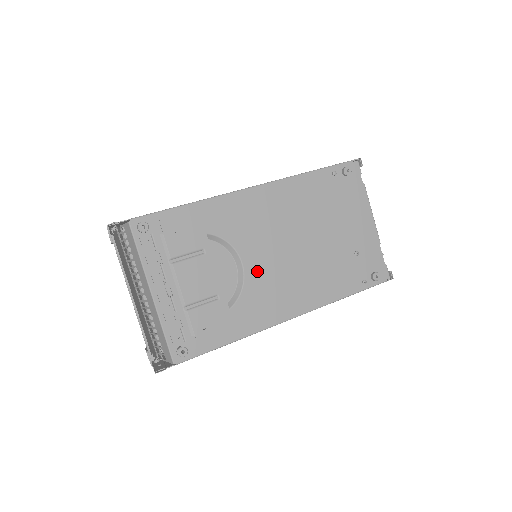
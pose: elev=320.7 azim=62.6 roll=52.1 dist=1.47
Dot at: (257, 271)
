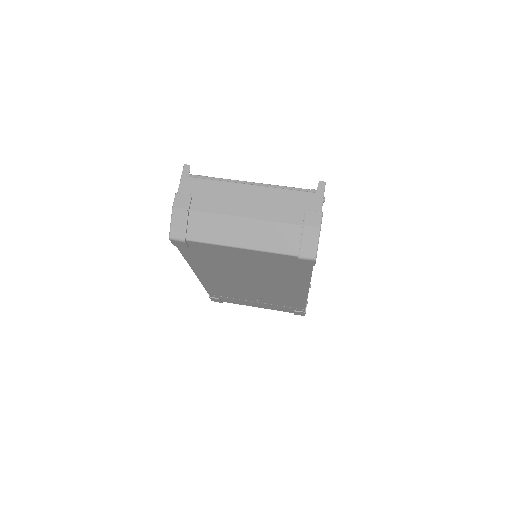
Dot at: occluded
